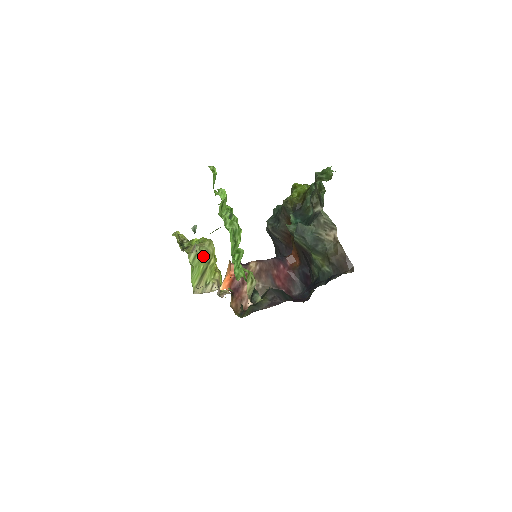
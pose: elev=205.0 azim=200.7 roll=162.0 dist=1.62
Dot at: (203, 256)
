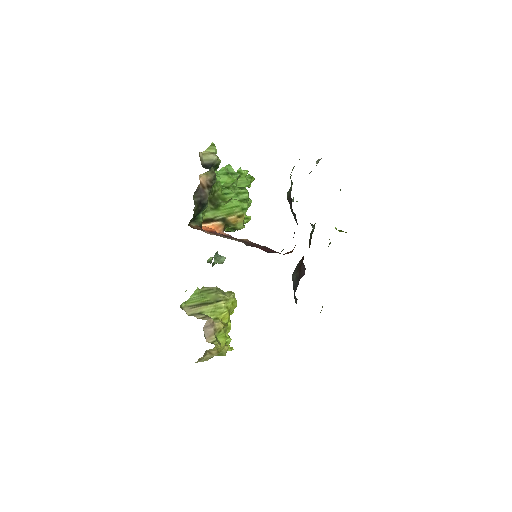
Dot at: (216, 293)
